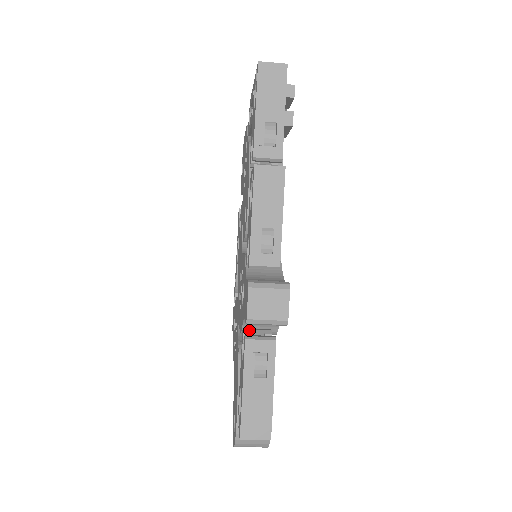
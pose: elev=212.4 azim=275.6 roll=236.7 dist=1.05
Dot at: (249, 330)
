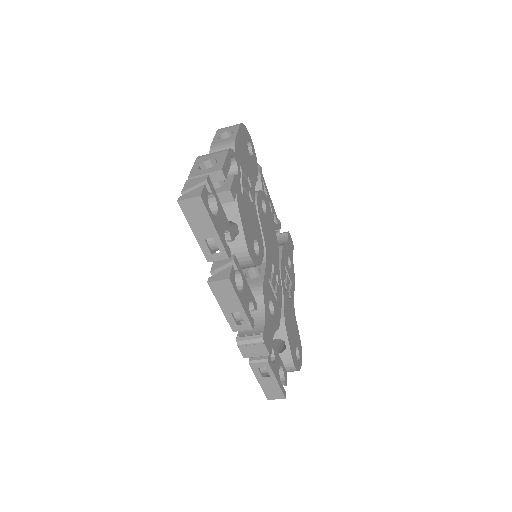
Dot at: occluded
